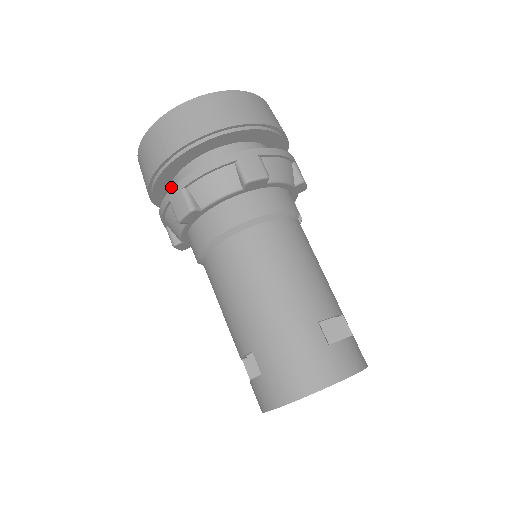
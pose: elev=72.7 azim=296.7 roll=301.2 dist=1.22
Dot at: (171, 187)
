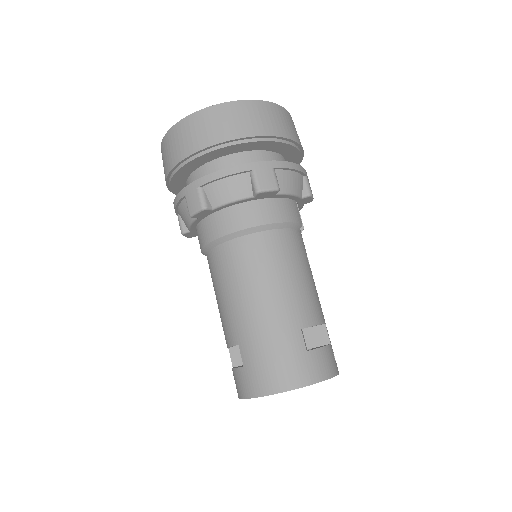
Dot at: (188, 180)
